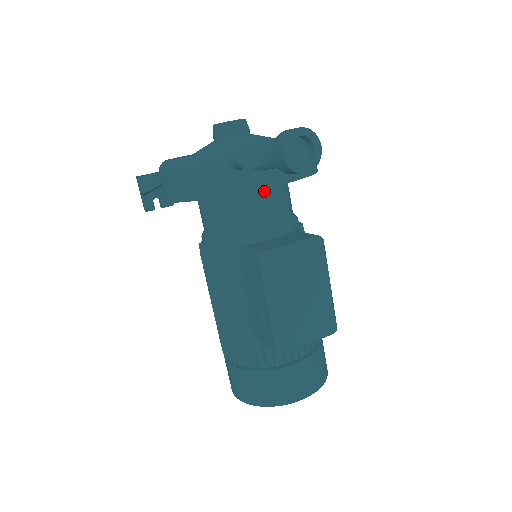
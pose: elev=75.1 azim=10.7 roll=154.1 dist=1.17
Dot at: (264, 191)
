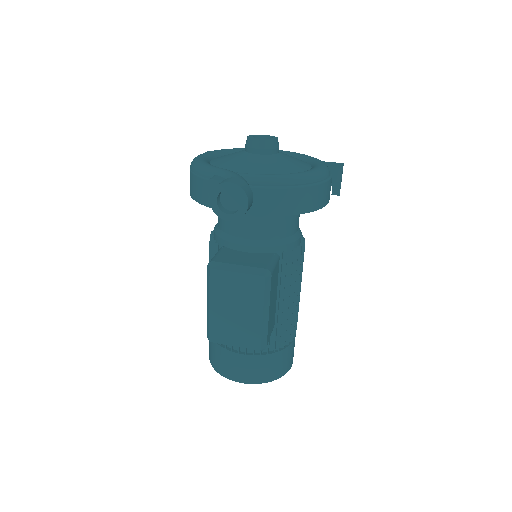
Dot at: occluded
